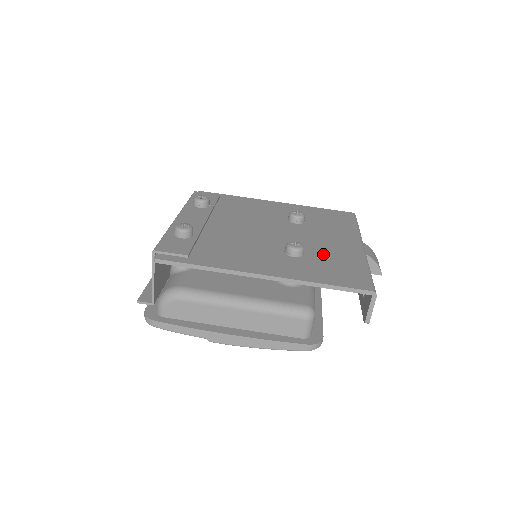
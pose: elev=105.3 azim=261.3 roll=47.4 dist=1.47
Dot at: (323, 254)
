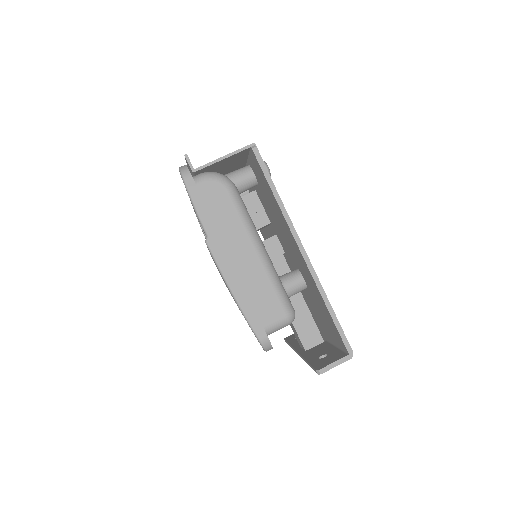
Dot at: occluded
